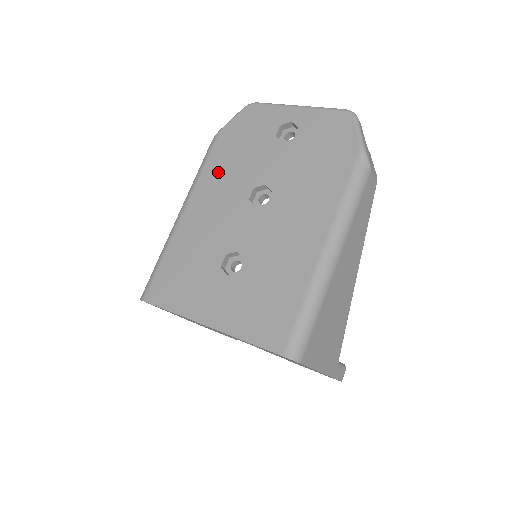
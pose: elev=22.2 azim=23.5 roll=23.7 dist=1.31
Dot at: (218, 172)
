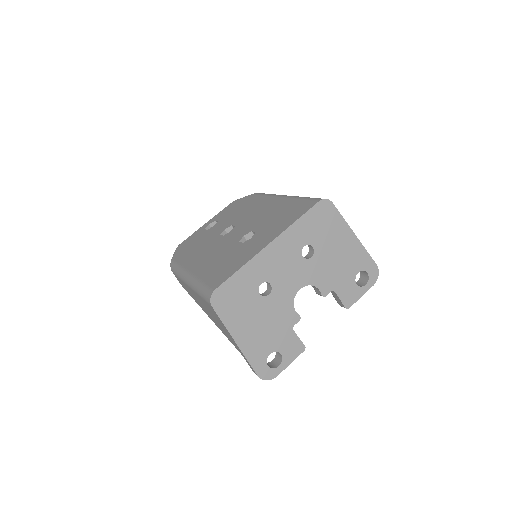
Dot at: (191, 255)
